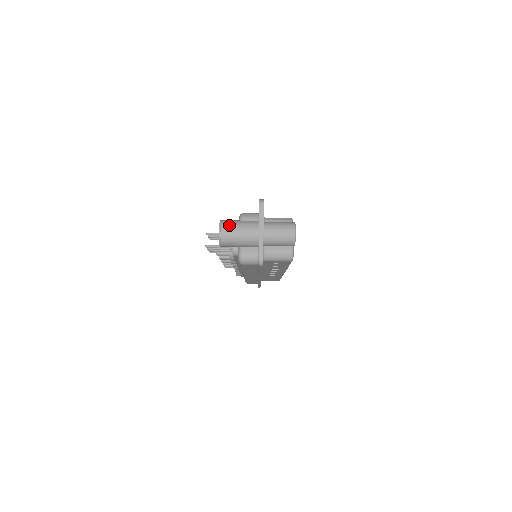
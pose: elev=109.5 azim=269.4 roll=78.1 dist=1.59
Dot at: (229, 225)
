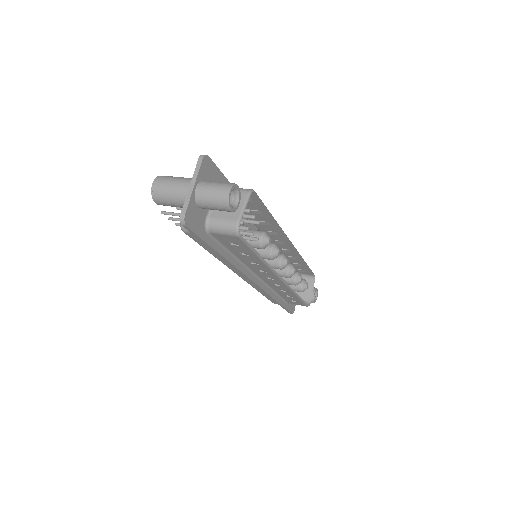
Dot at: (164, 179)
